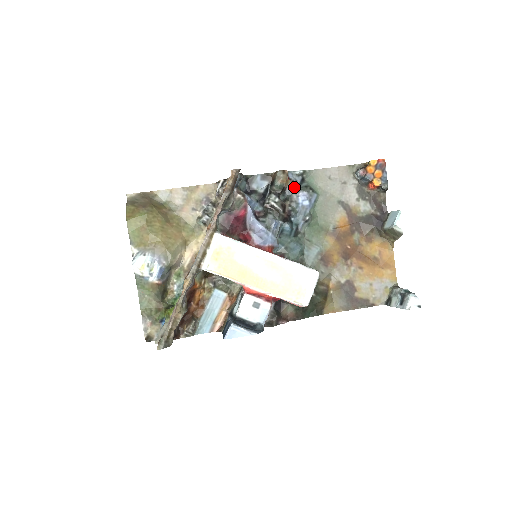
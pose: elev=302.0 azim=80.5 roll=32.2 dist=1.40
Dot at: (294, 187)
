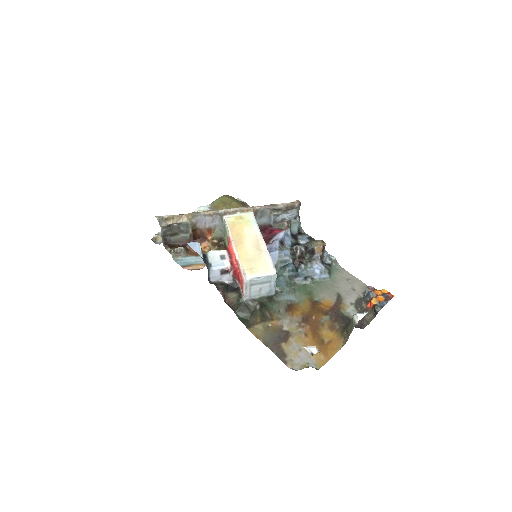
Dot at: (320, 259)
